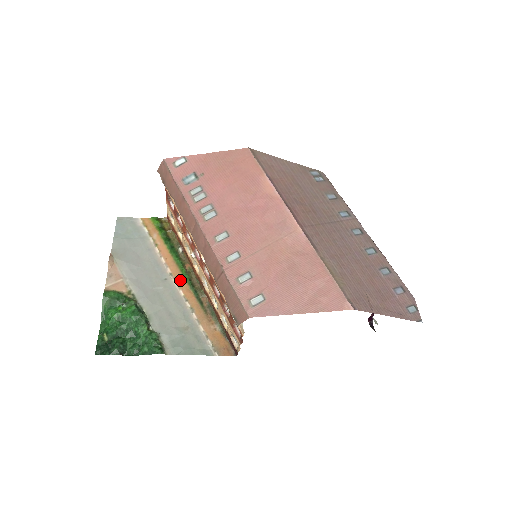
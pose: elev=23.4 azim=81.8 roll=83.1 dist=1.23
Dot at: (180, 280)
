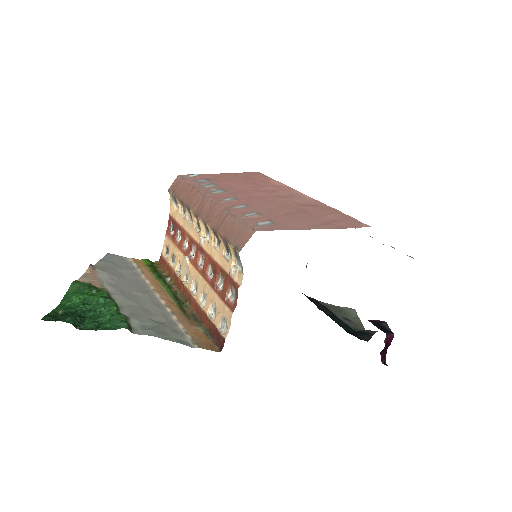
Dot at: (163, 295)
